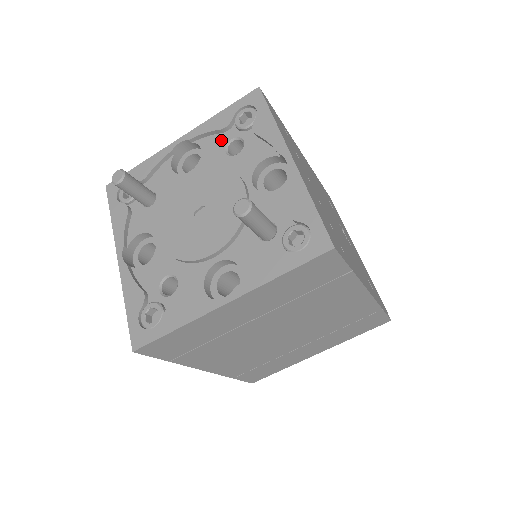
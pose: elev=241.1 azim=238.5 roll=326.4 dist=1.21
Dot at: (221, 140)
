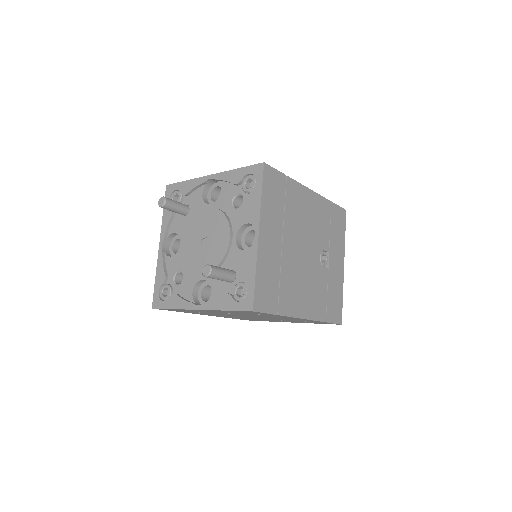
Dot at: (232, 191)
